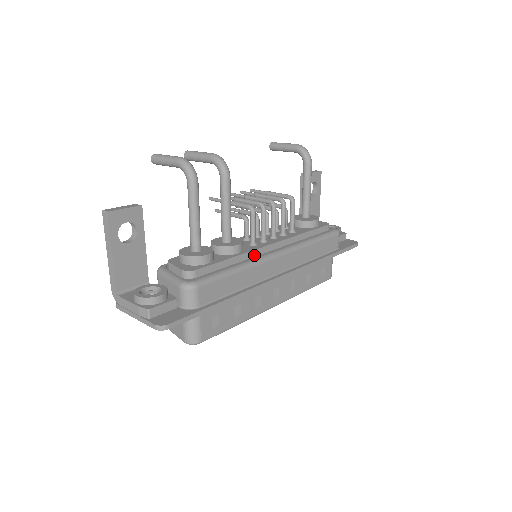
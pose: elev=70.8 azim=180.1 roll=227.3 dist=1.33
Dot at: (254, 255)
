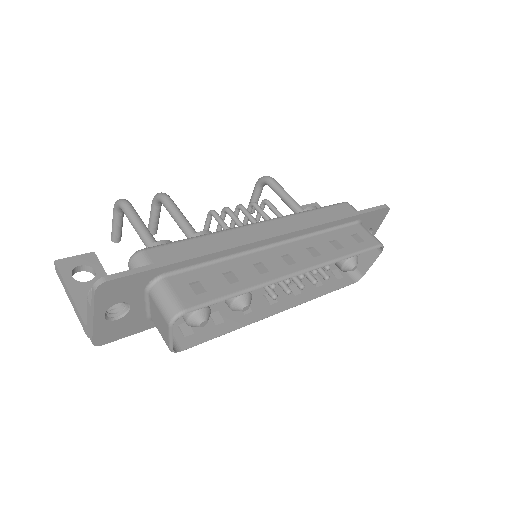
Dot at: occluded
